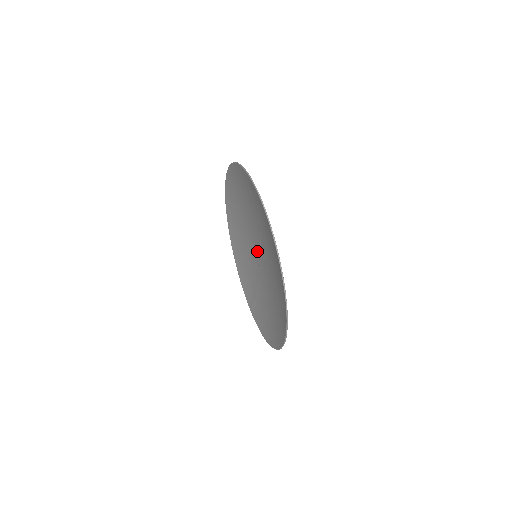
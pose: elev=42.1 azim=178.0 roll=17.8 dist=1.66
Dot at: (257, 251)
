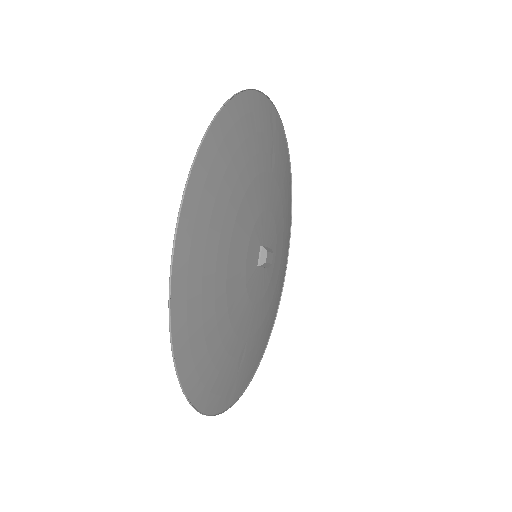
Dot at: occluded
